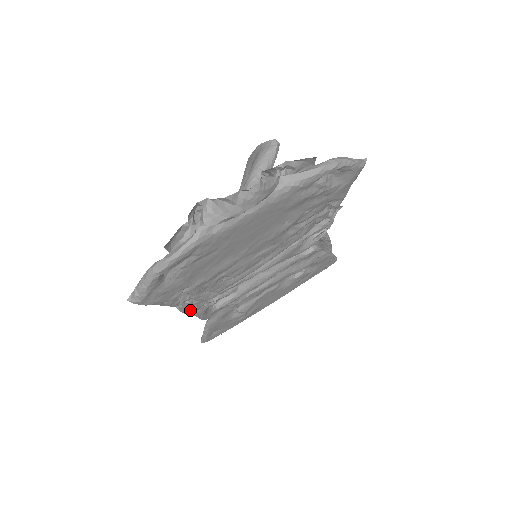
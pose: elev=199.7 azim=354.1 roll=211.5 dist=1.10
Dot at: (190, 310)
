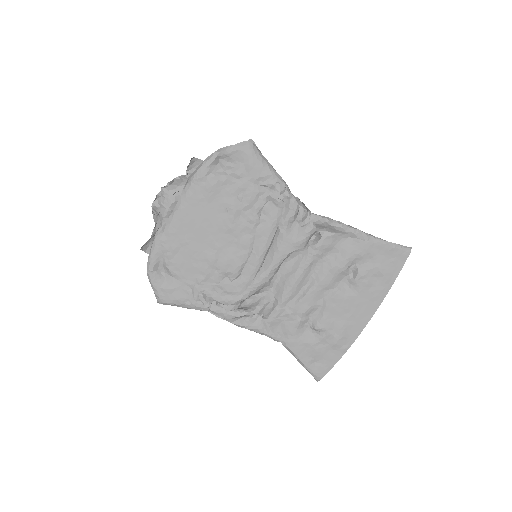
Dot at: (225, 315)
